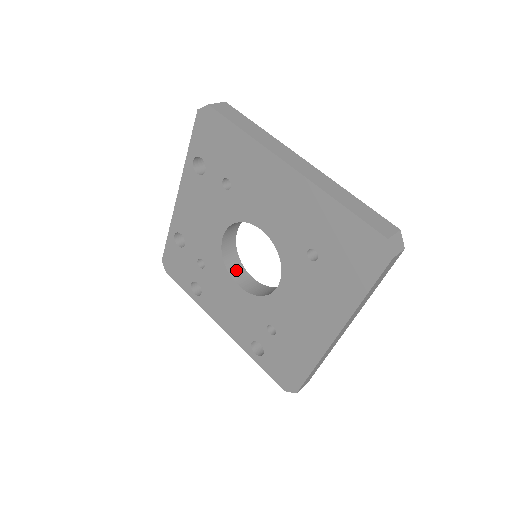
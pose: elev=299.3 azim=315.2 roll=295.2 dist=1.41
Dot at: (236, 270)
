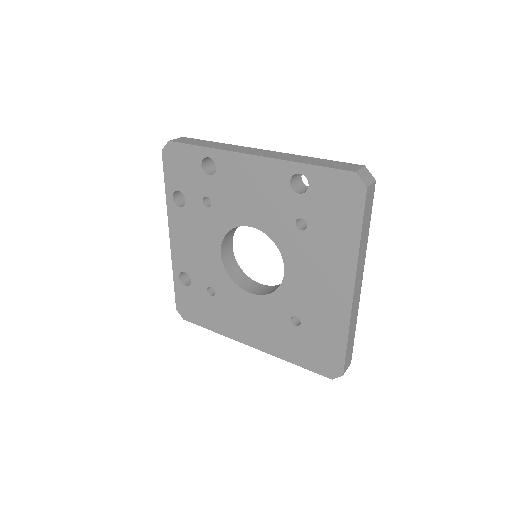
Dot at: (229, 236)
